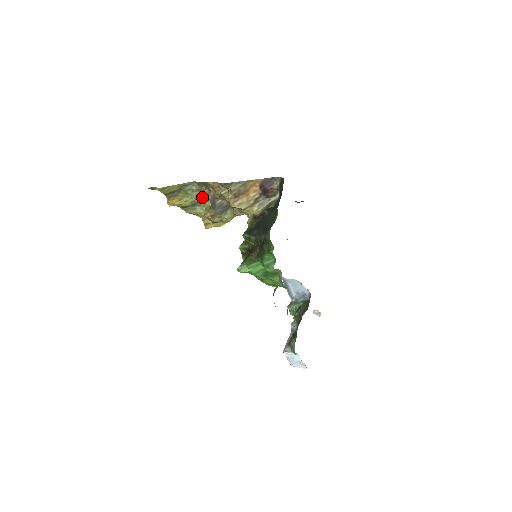
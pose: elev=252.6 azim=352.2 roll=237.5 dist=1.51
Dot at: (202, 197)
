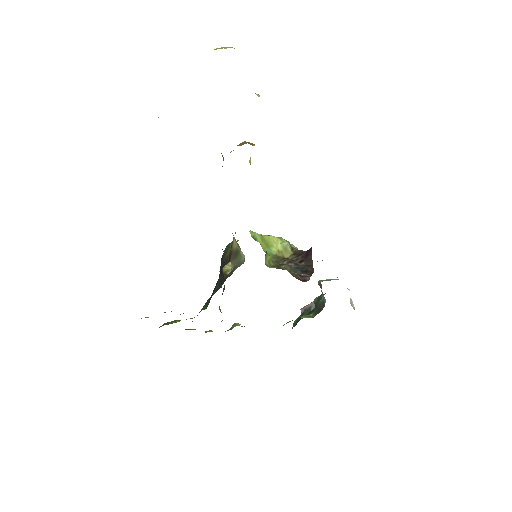
Dot at: occluded
